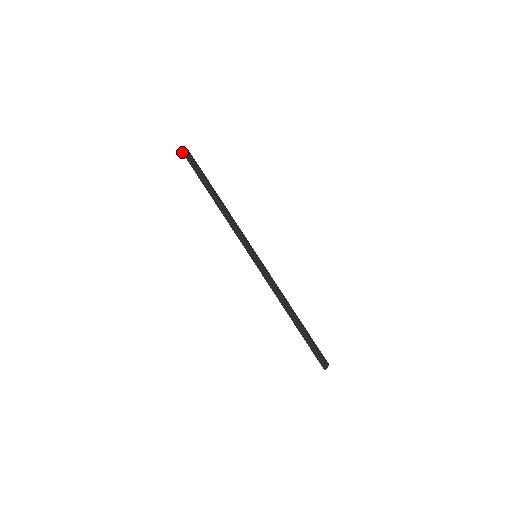
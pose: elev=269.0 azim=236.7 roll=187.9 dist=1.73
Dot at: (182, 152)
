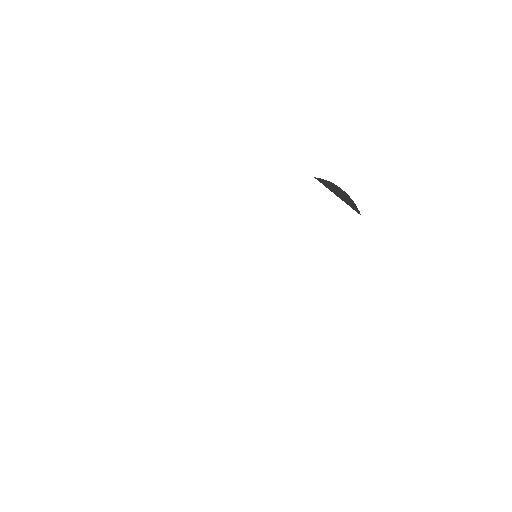
Dot at: occluded
